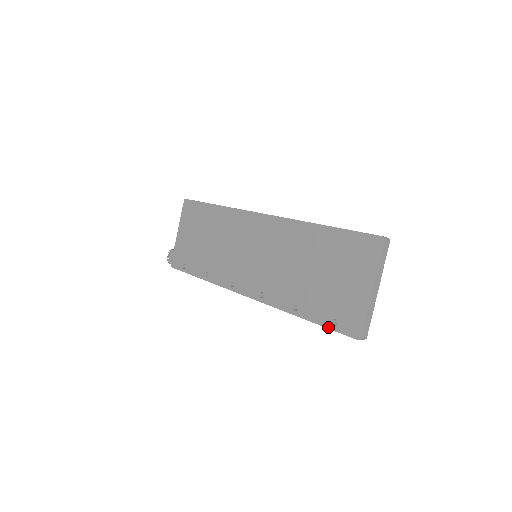
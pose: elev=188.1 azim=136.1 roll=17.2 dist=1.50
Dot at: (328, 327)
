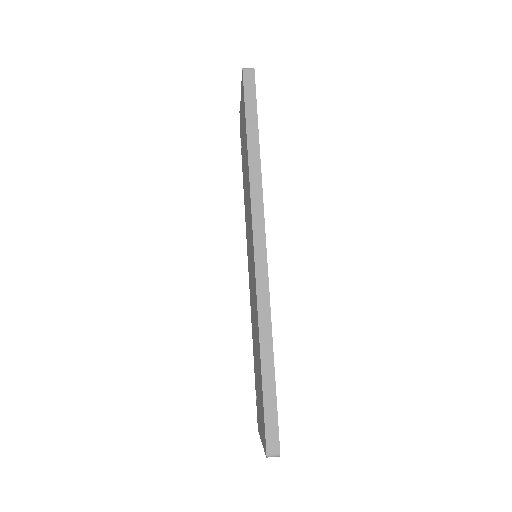
Dot at: occluded
